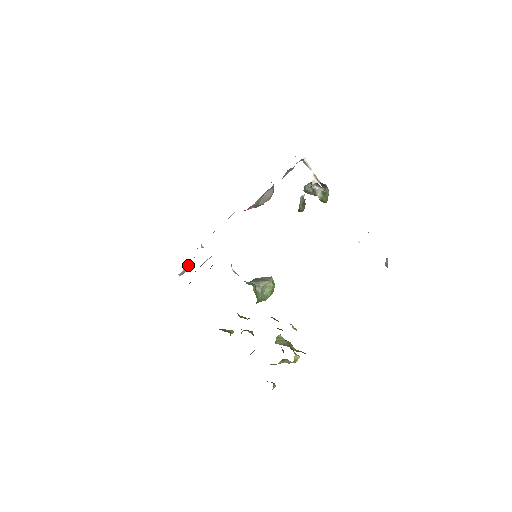
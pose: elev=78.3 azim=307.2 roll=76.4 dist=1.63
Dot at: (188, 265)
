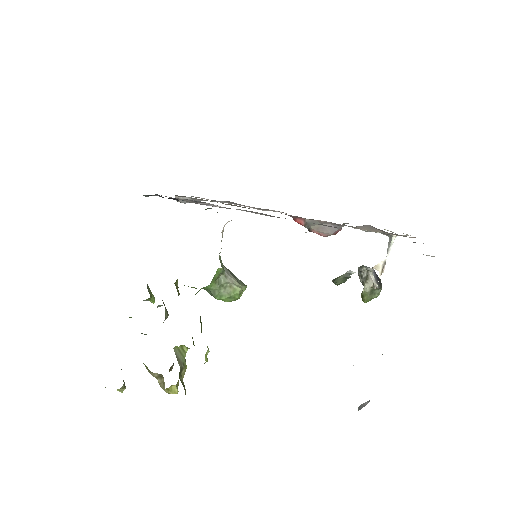
Dot at: (193, 199)
